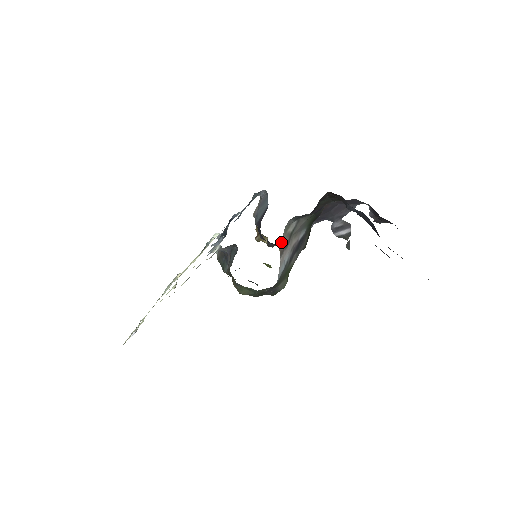
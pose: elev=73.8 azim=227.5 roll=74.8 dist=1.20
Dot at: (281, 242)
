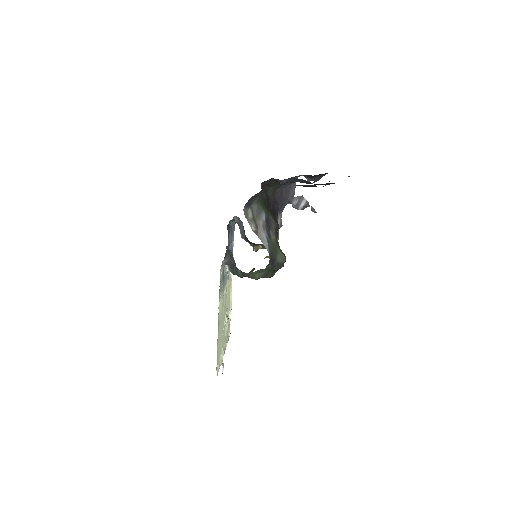
Dot at: occluded
